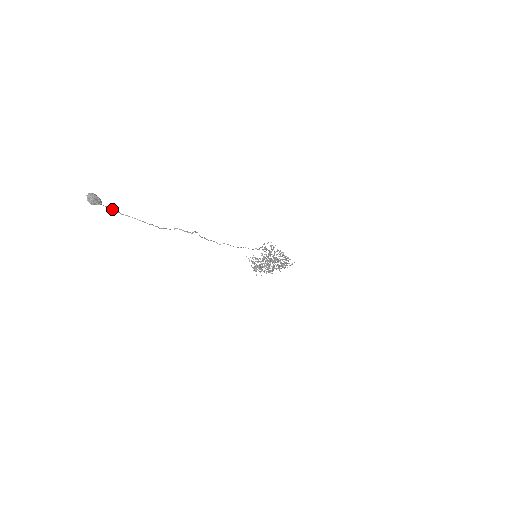
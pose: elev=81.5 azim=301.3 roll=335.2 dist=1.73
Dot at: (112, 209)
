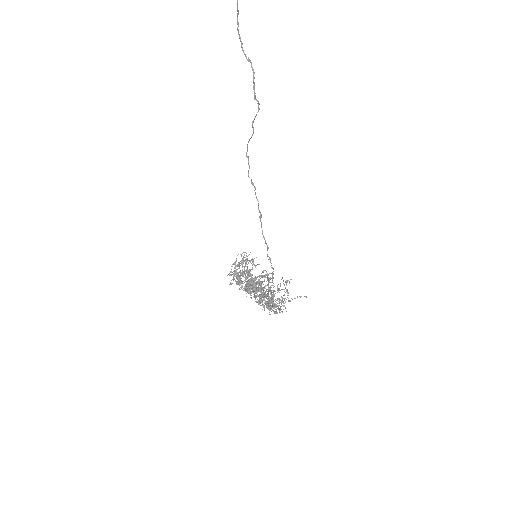
Dot at: out of frame
